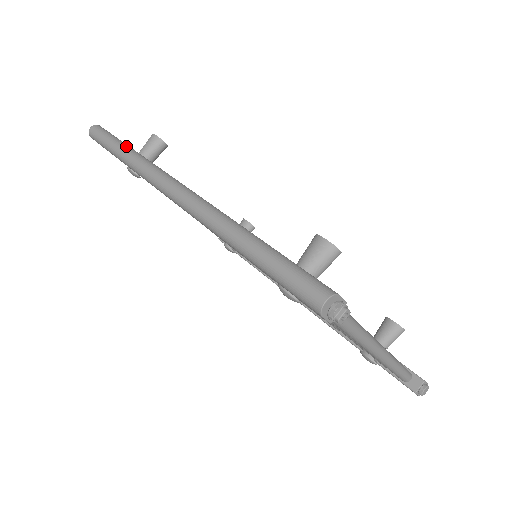
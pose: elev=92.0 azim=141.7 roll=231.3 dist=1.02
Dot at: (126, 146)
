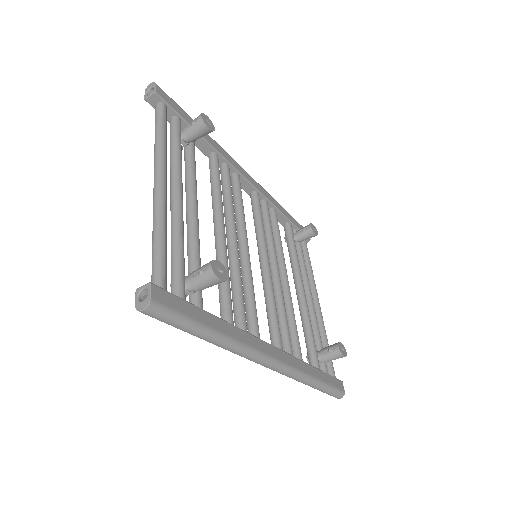
Dot at: (214, 335)
